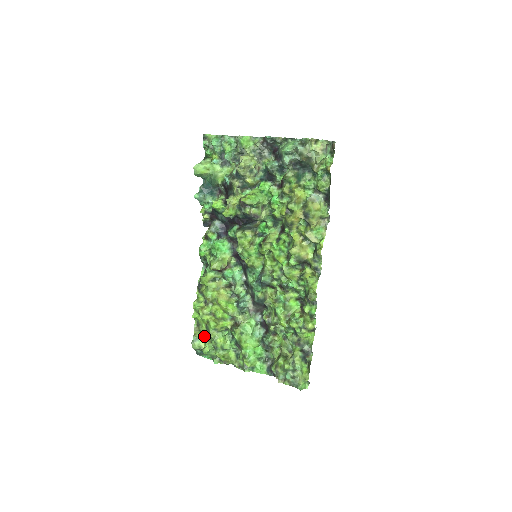
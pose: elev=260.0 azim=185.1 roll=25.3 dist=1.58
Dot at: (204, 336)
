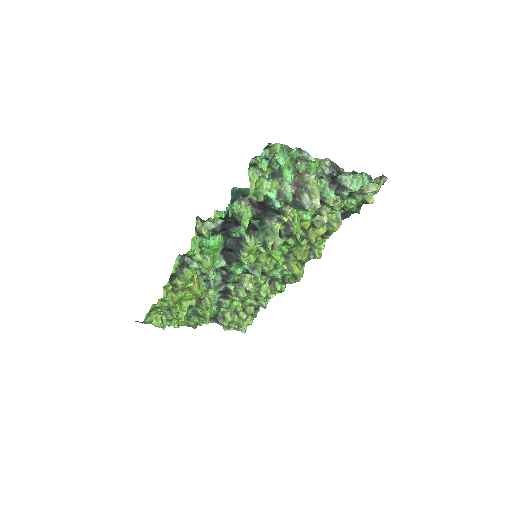
Dot at: (157, 312)
